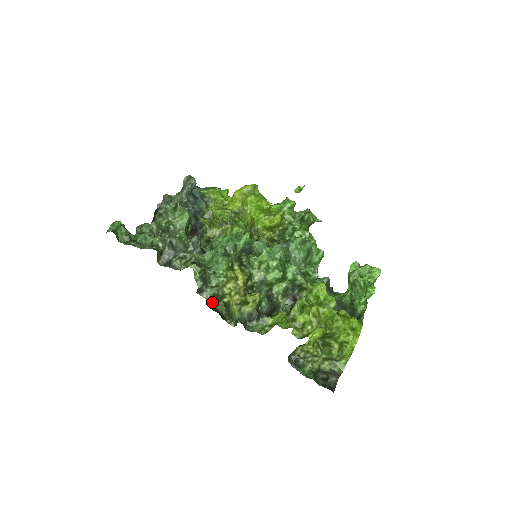
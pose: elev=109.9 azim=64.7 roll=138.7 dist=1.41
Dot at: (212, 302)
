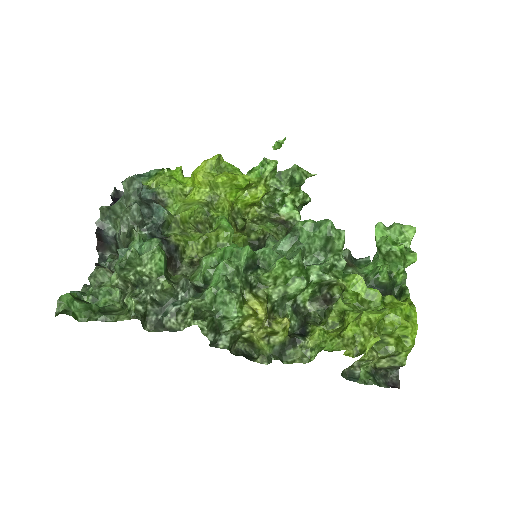
Dot at: (231, 347)
